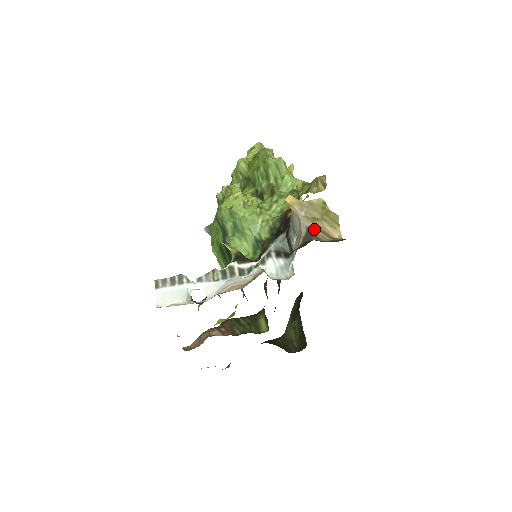
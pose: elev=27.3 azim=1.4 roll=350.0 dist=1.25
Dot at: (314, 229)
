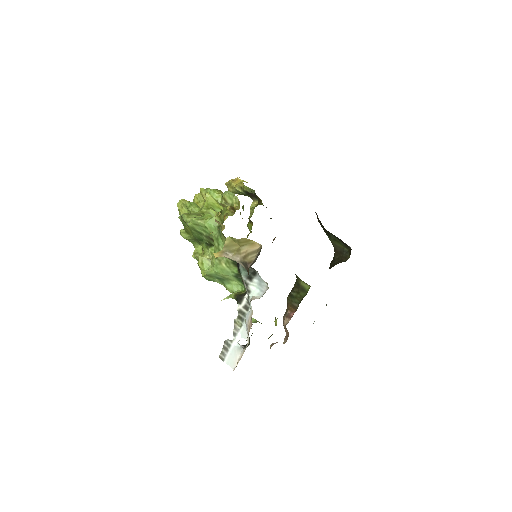
Dot at: (244, 258)
